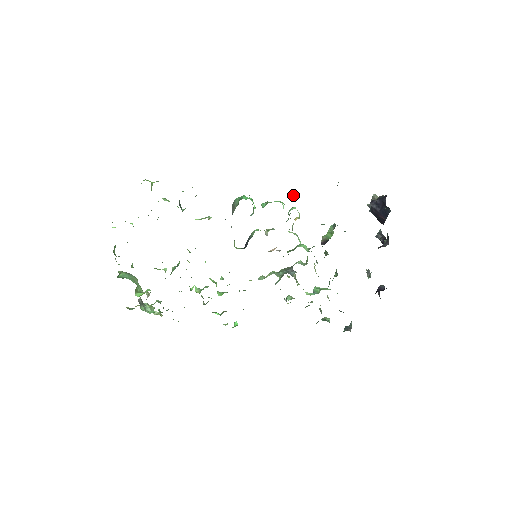
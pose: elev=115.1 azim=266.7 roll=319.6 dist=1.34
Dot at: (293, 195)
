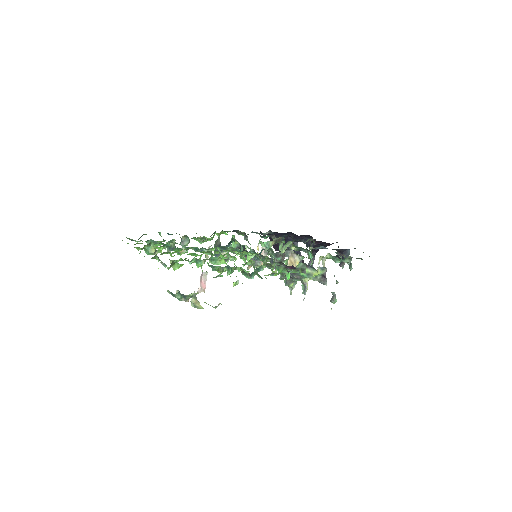
Dot at: (244, 239)
